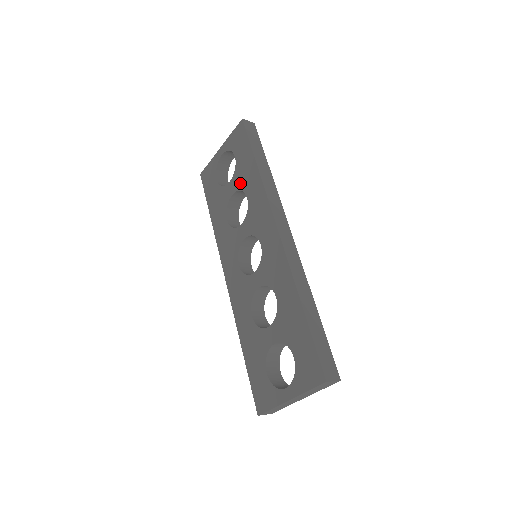
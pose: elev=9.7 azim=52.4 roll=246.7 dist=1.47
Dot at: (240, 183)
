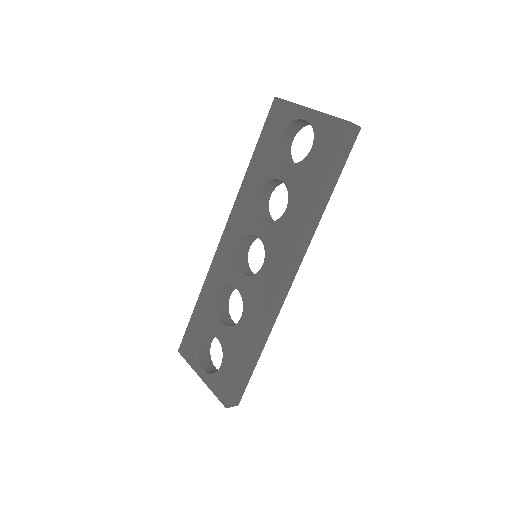
Dot at: (293, 184)
